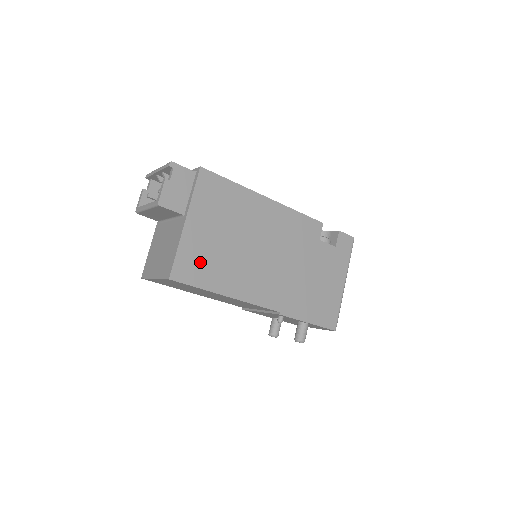
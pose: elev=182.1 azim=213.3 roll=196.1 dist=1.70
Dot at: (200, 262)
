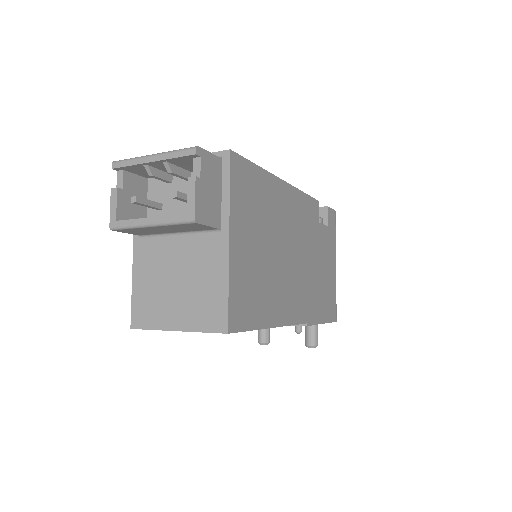
Dot at: (249, 293)
